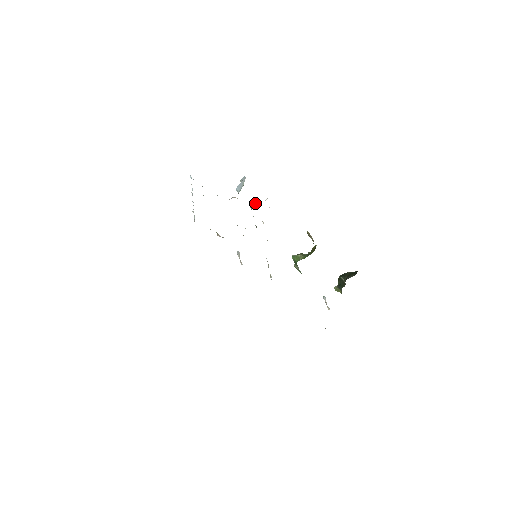
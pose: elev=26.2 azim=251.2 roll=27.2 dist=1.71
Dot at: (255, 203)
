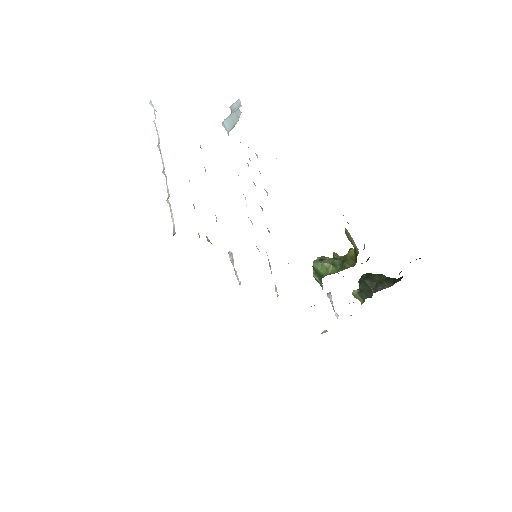
Dot at: occluded
